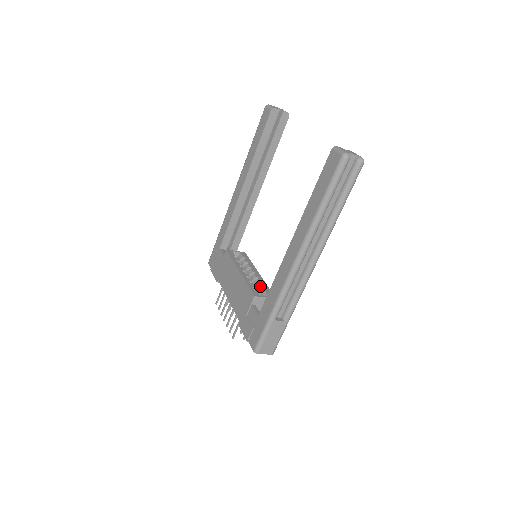
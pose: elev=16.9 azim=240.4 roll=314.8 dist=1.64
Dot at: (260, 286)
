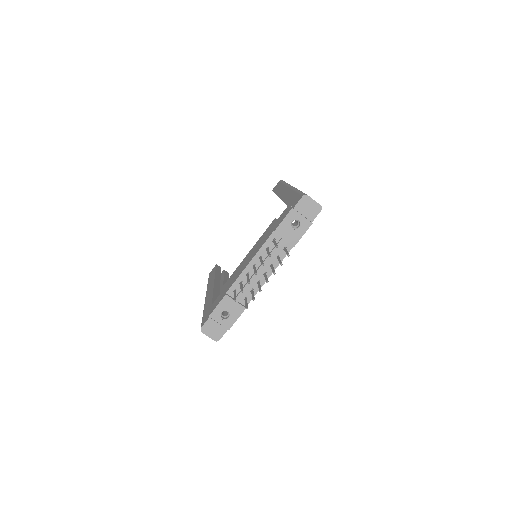
Dot at: occluded
